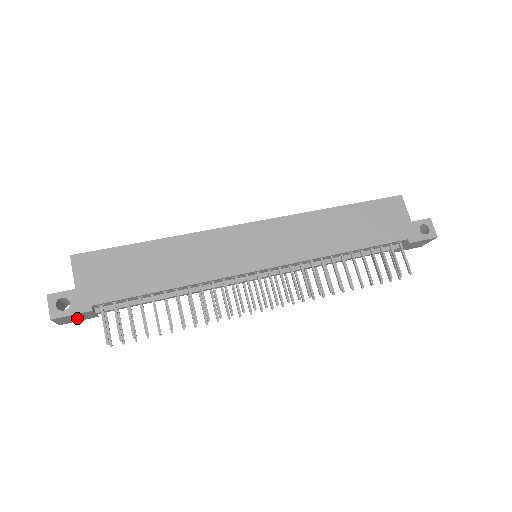
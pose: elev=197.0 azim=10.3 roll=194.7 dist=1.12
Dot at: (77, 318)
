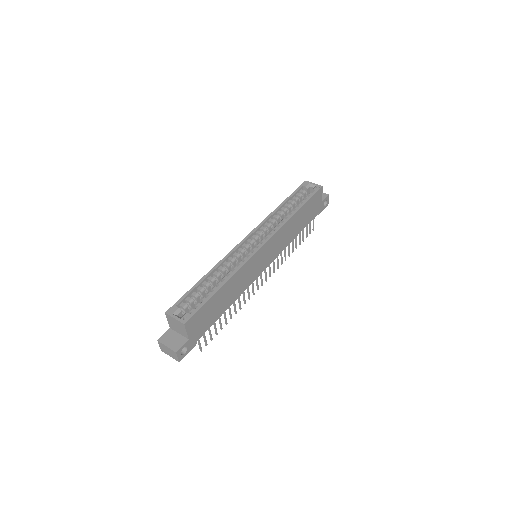
Dot at: occluded
